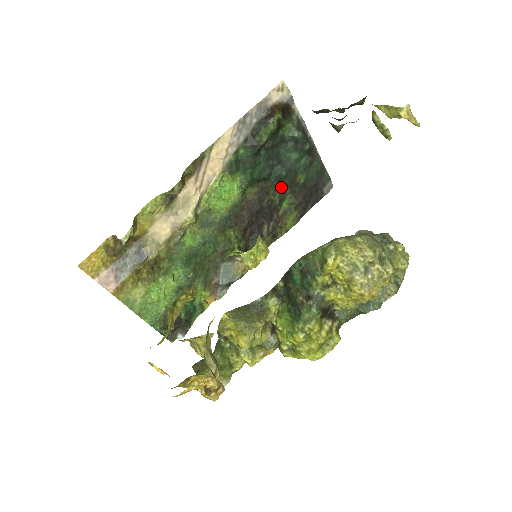
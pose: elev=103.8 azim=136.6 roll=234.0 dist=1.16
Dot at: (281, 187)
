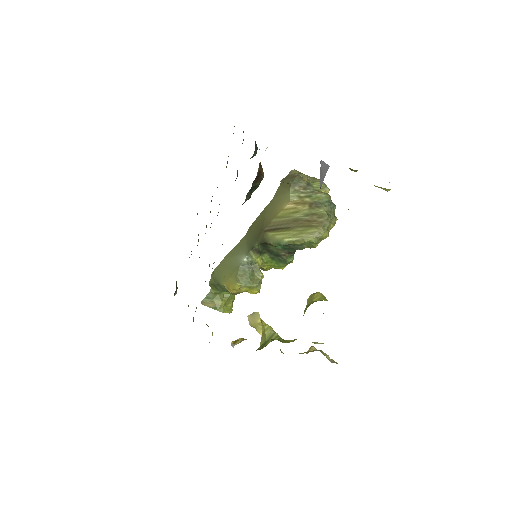
Dot at: occluded
